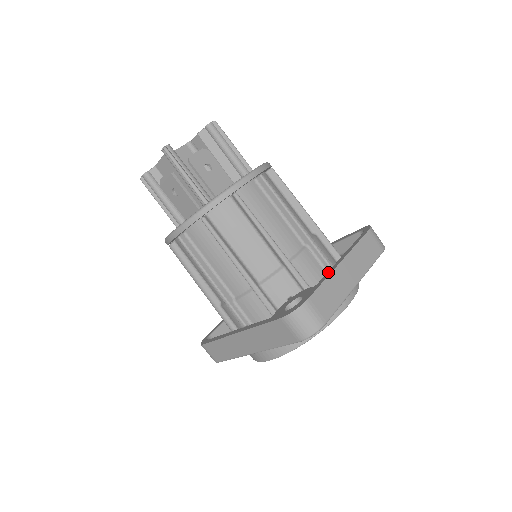
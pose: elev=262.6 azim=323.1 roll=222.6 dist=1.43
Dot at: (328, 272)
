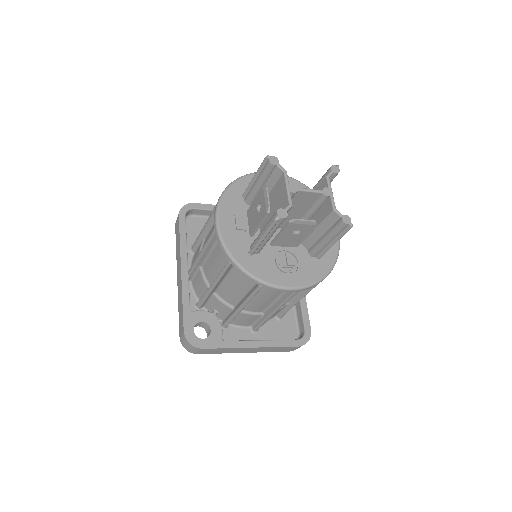
Dot at: (239, 343)
